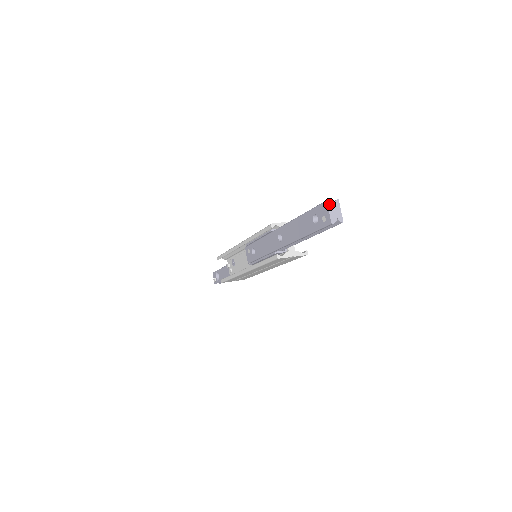
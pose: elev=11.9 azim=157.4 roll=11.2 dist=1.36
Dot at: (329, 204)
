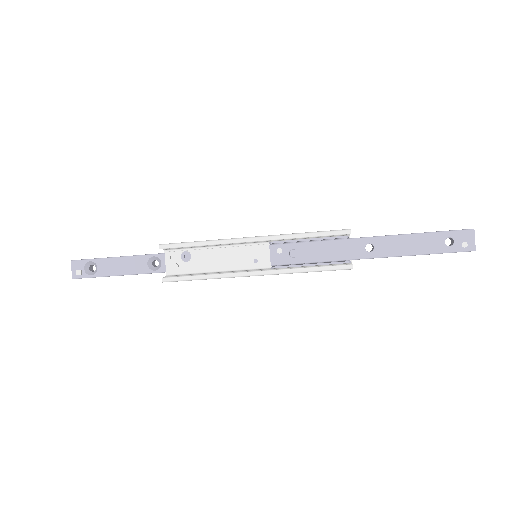
Dot at: (474, 233)
